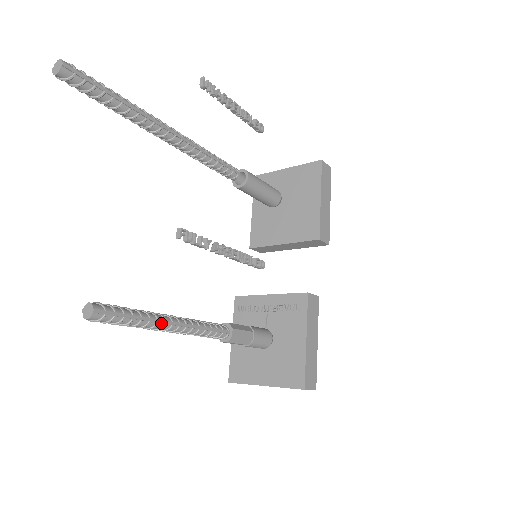
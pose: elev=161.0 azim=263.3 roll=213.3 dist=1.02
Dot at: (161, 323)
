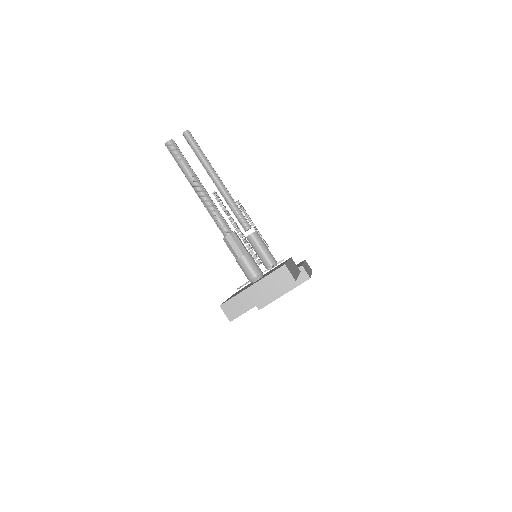
Dot at: (197, 179)
